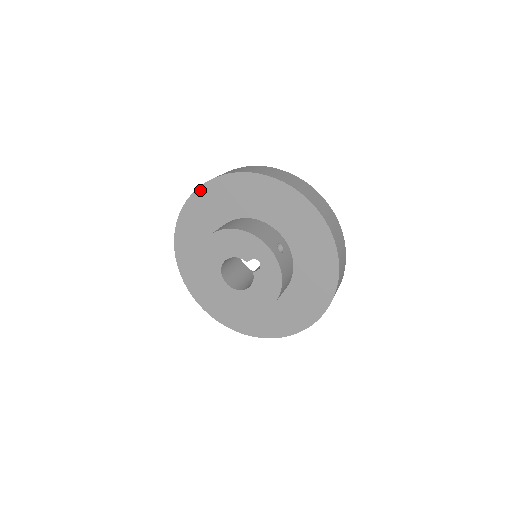
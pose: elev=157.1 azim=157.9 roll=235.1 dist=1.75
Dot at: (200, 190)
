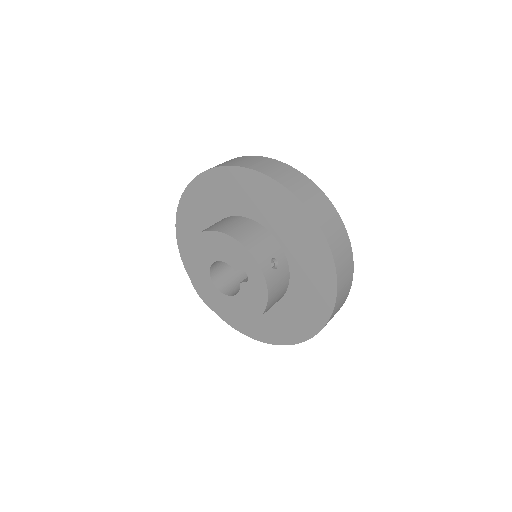
Dot at: (205, 175)
